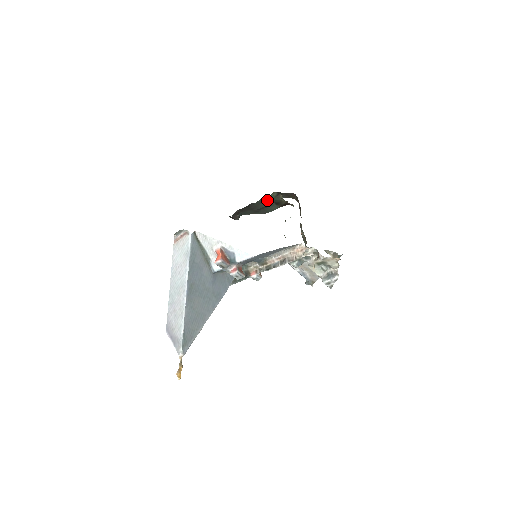
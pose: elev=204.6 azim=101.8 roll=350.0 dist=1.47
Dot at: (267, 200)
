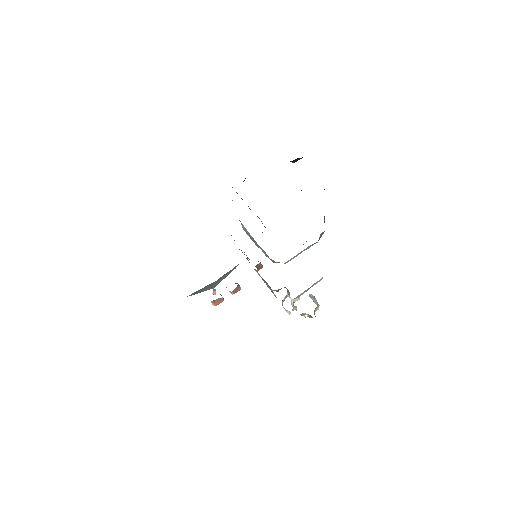
Dot at: occluded
